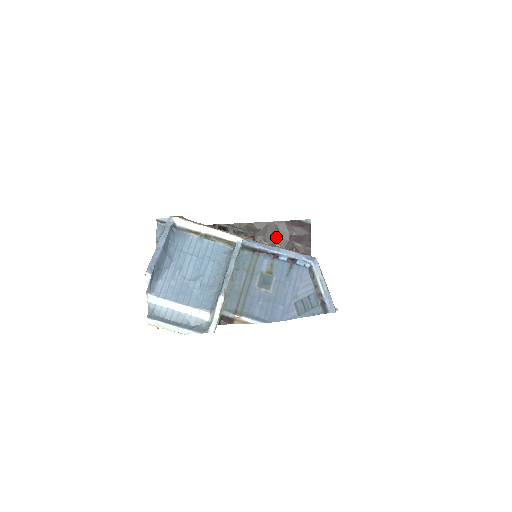
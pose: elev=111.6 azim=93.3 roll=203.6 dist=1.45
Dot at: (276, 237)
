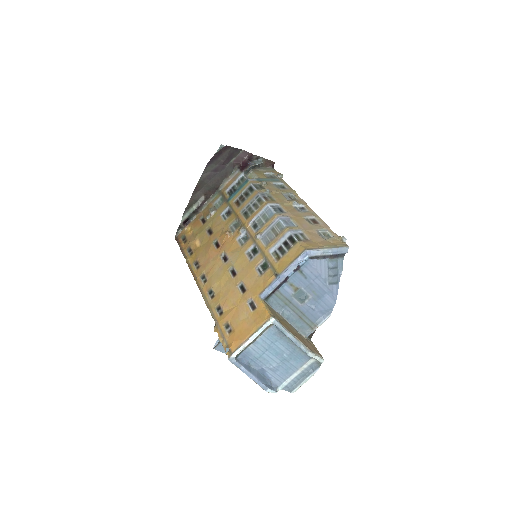
Dot at: (217, 178)
